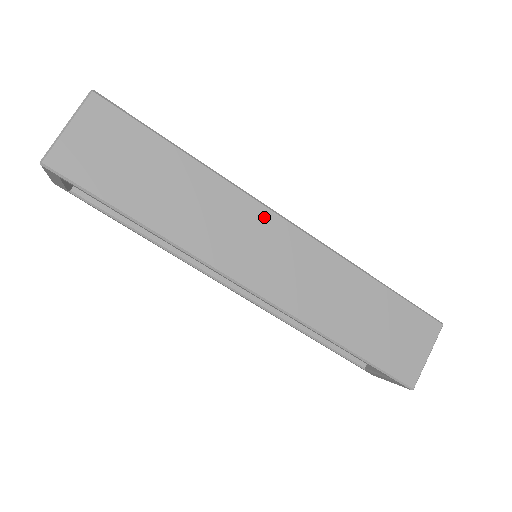
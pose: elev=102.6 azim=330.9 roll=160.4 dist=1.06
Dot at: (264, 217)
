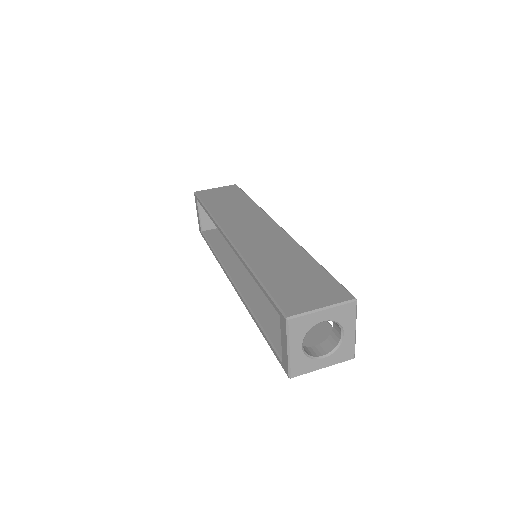
Dot at: (267, 221)
